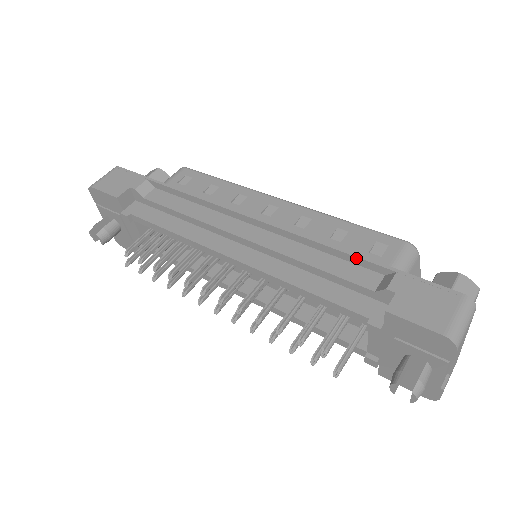
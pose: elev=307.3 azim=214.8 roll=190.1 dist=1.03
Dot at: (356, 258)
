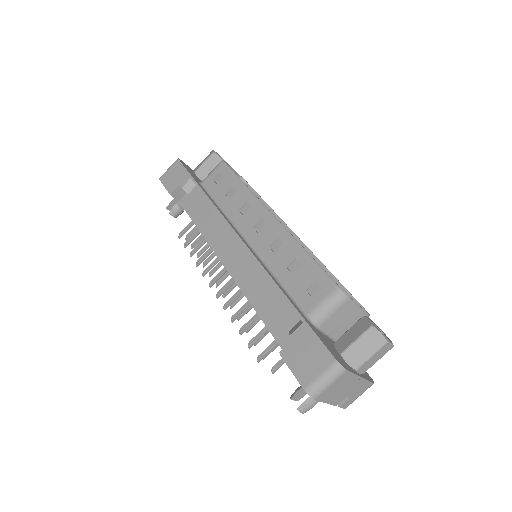
Dot at: (285, 299)
